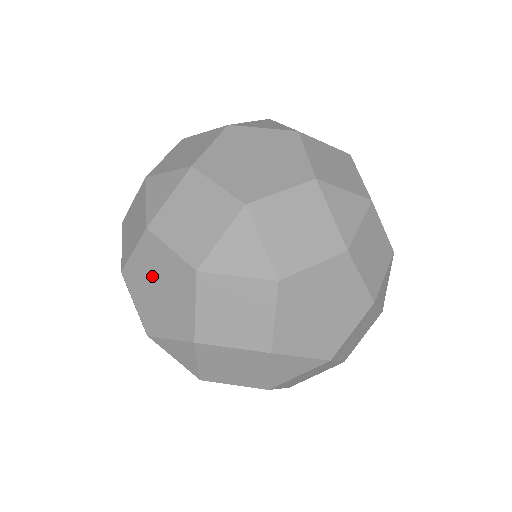
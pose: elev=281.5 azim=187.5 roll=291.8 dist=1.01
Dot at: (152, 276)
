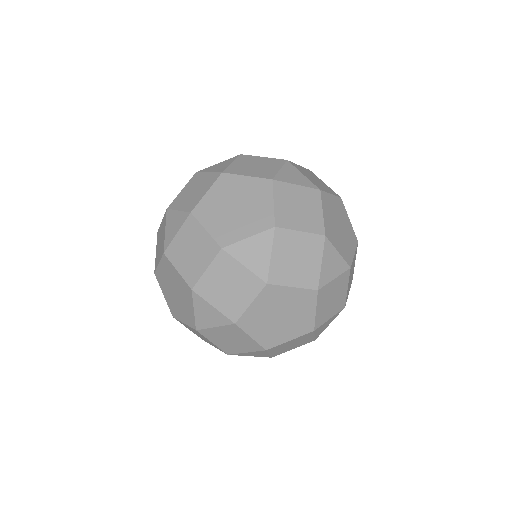
Dot at: (170, 292)
